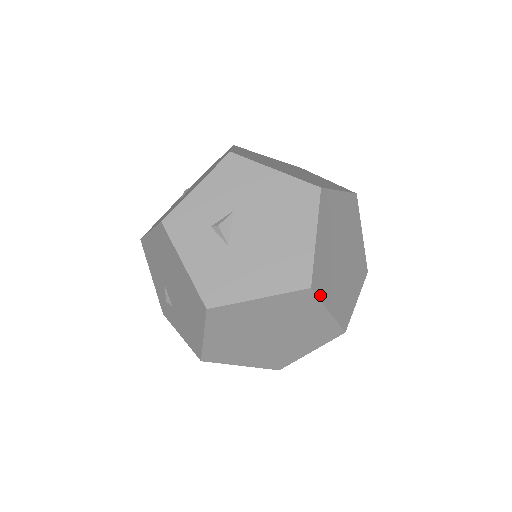
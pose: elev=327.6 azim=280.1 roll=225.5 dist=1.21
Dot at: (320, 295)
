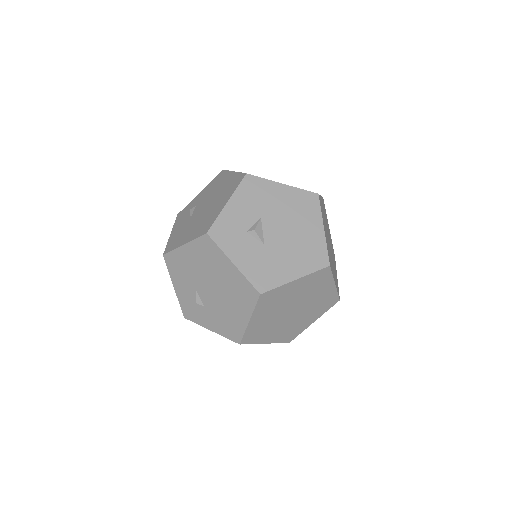
Dot at: (332, 271)
